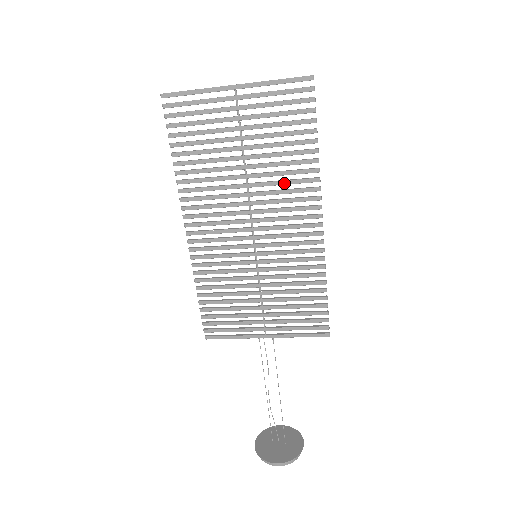
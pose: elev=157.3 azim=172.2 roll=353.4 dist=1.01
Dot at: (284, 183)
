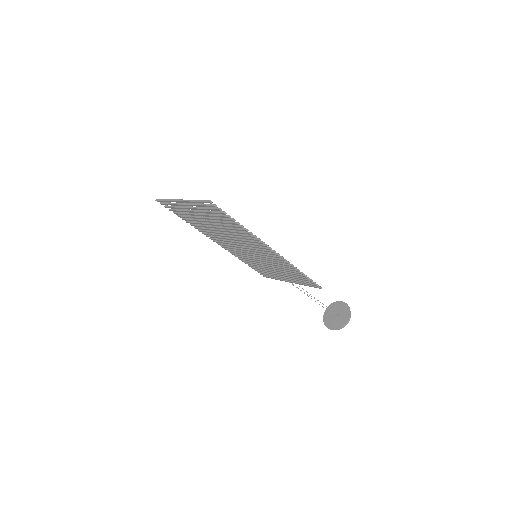
Dot at: occluded
